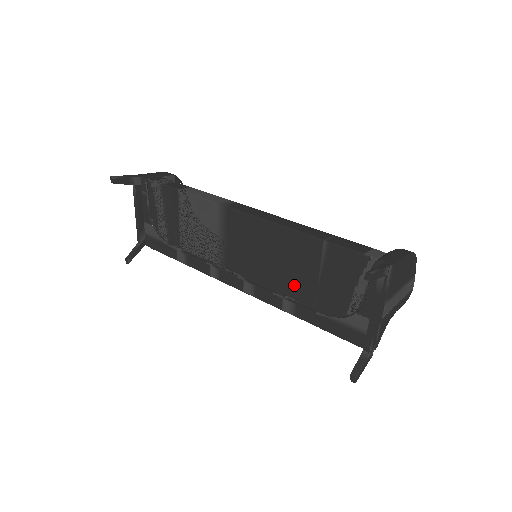
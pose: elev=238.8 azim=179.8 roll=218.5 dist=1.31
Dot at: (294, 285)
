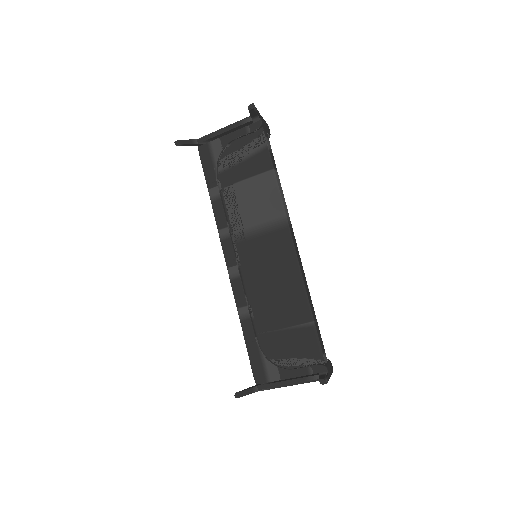
Dot at: (264, 311)
